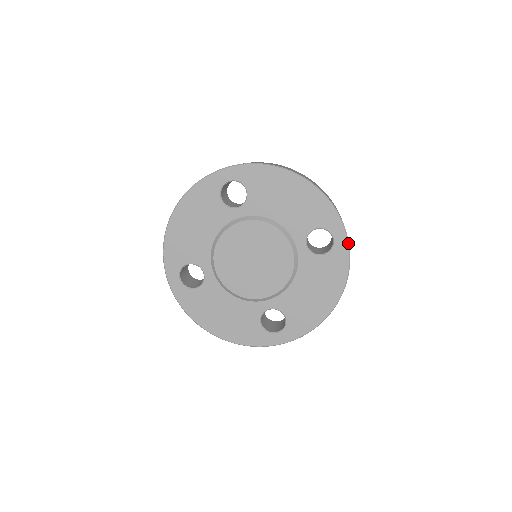
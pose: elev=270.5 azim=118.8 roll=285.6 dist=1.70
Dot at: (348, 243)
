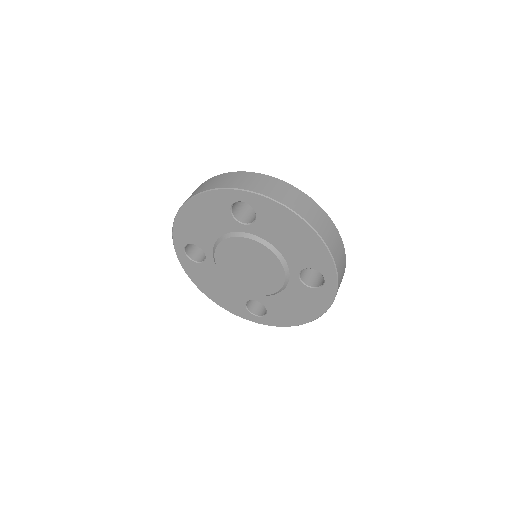
Dot at: (336, 290)
